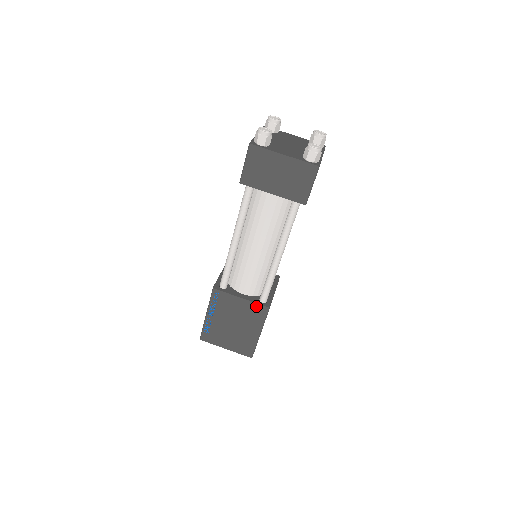
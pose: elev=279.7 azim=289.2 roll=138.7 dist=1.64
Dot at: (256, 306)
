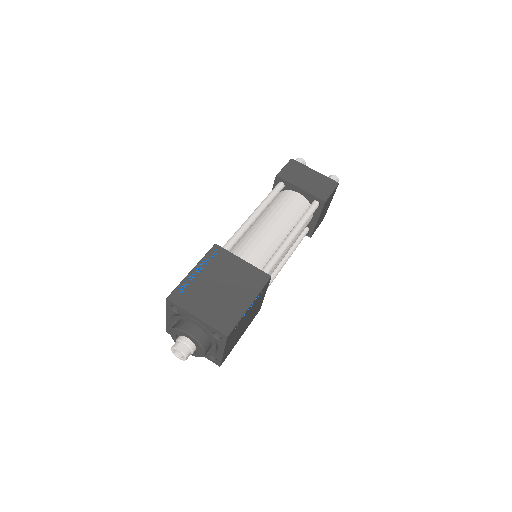
Dot at: (257, 271)
